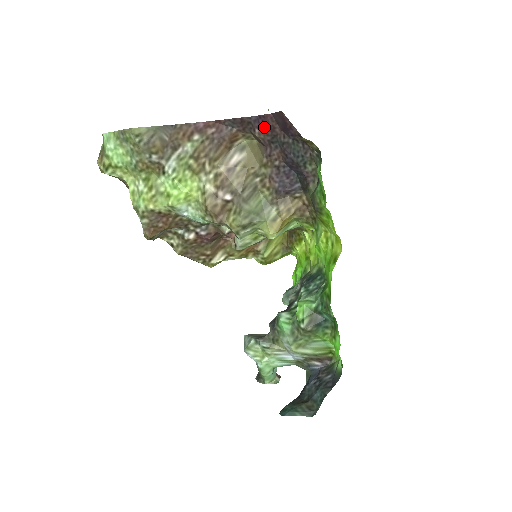
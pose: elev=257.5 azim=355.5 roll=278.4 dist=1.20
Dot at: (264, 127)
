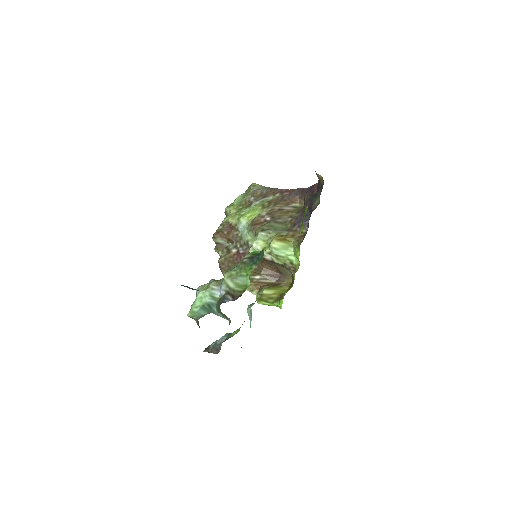
Dot at: (310, 191)
